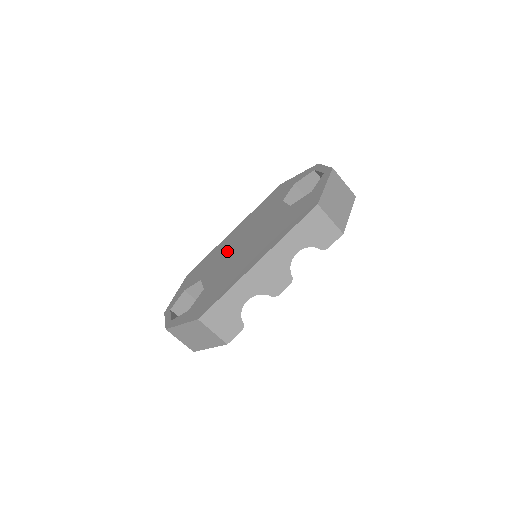
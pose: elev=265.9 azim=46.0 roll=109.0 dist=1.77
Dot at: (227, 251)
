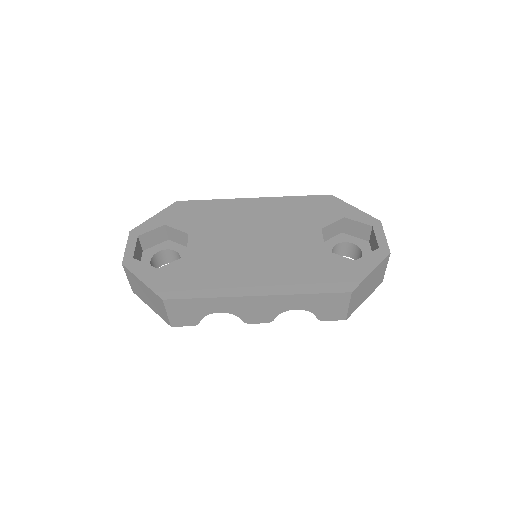
Dot at: (234, 227)
